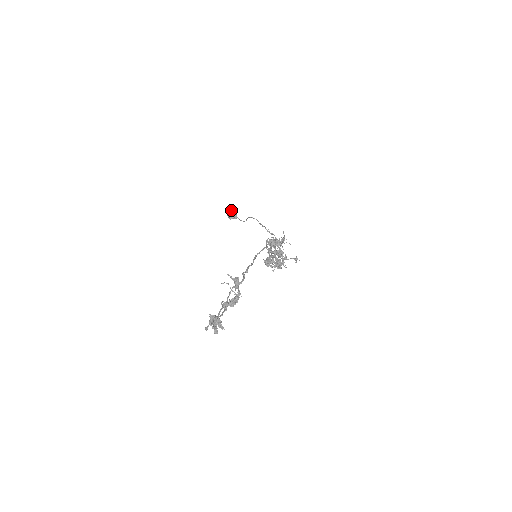
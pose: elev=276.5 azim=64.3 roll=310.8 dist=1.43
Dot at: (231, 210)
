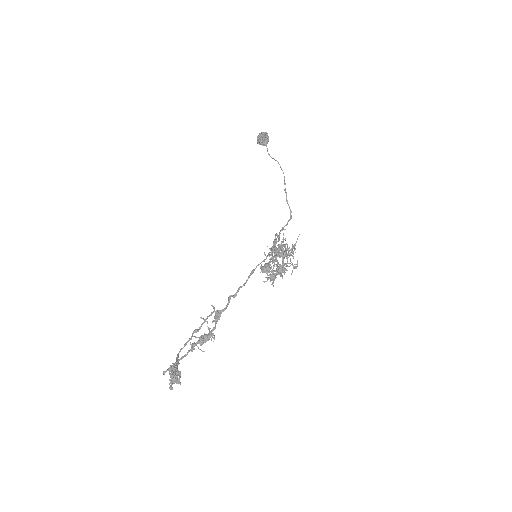
Dot at: (264, 135)
